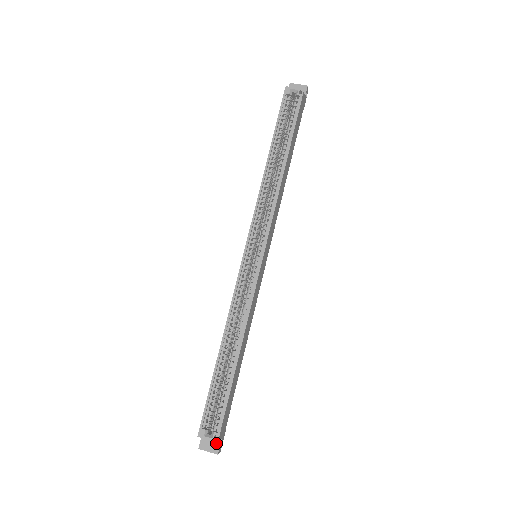
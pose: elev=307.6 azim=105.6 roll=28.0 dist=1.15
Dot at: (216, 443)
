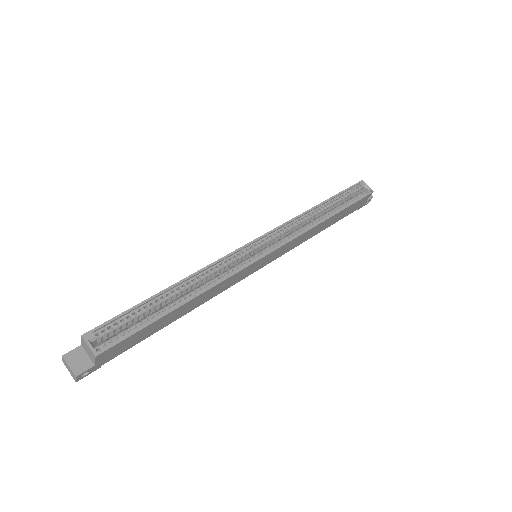
Dot at: (85, 365)
